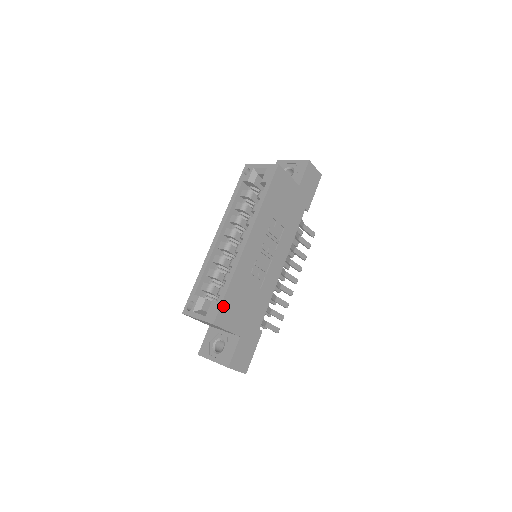
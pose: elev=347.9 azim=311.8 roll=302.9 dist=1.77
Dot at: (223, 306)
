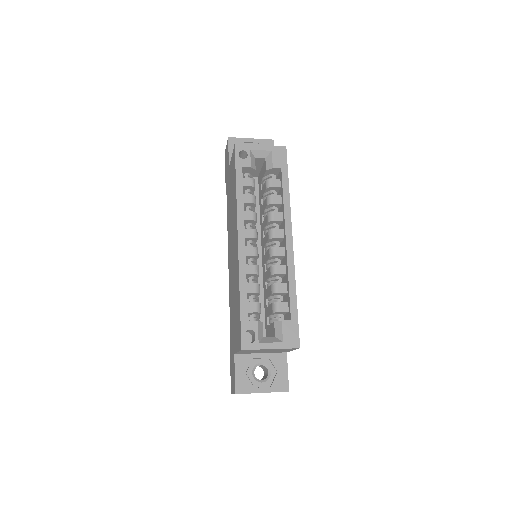
Dot at: (297, 323)
